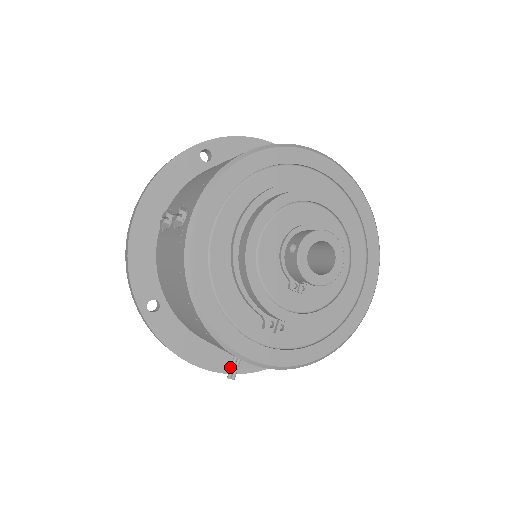
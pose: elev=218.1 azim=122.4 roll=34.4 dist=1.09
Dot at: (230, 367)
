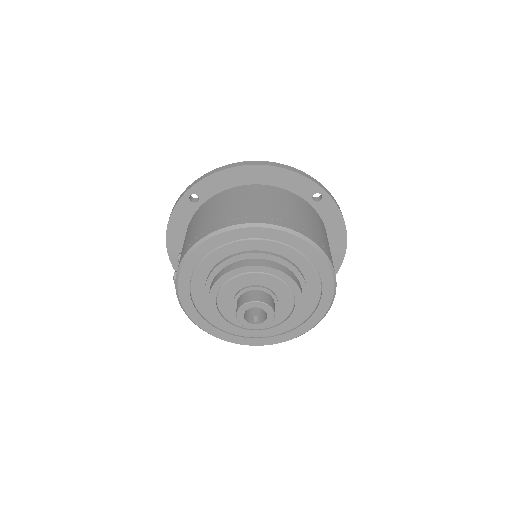
Dot at: occluded
